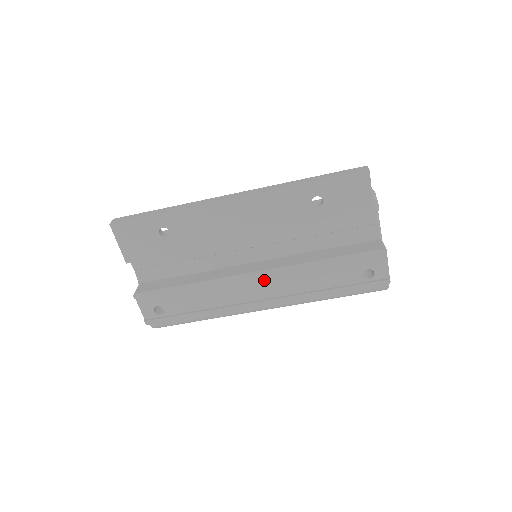
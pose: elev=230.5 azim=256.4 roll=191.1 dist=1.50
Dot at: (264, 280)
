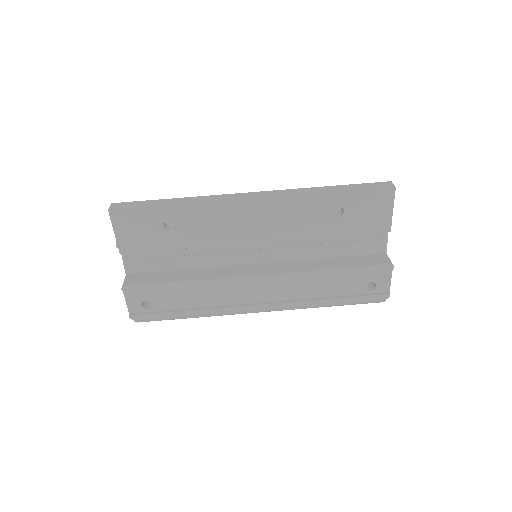
Dot at: (266, 284)
